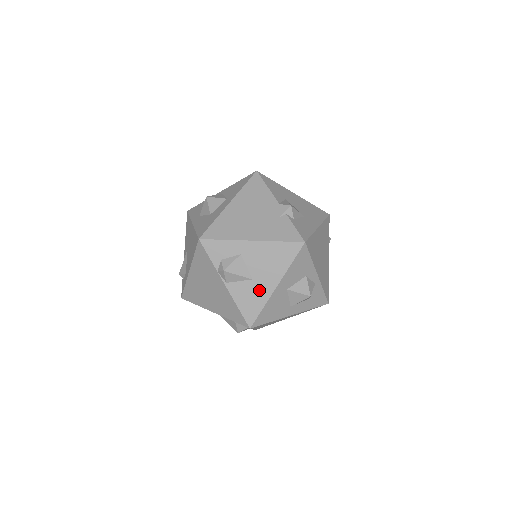
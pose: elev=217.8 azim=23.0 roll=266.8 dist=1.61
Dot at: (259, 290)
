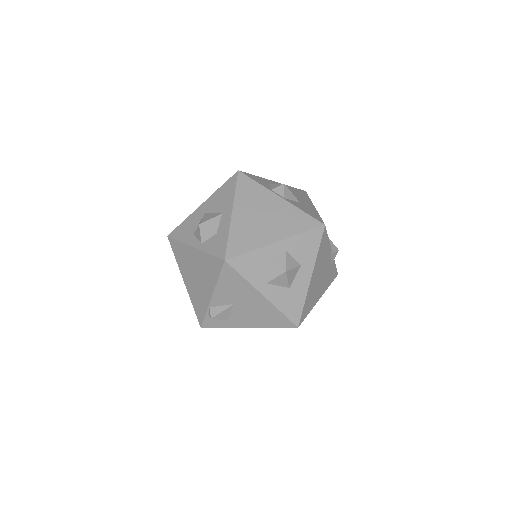
Dot at: occluded
